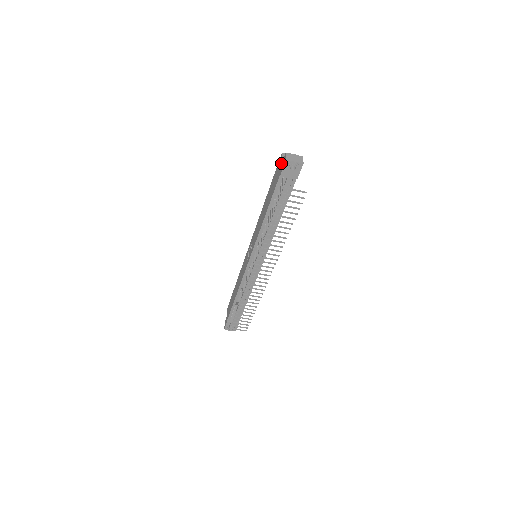
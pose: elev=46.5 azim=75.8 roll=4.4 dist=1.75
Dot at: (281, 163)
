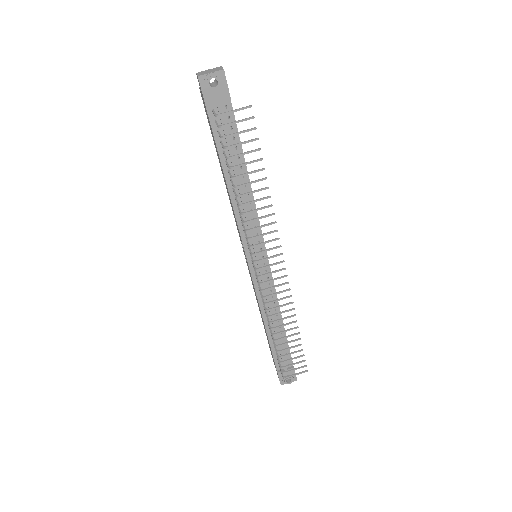
Dot at: (201, 94)
